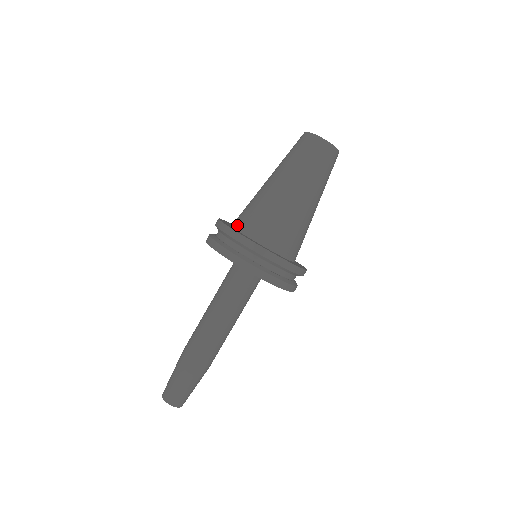
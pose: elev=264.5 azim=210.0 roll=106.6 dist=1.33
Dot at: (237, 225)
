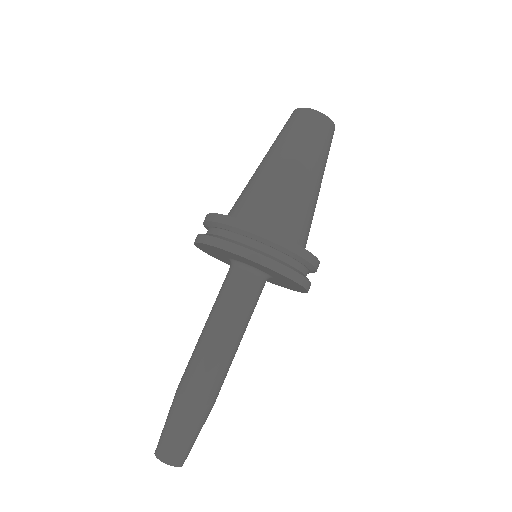
Dot at: (247, 220)
